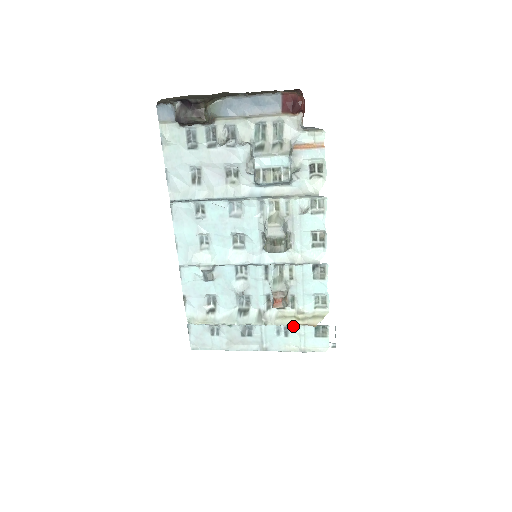
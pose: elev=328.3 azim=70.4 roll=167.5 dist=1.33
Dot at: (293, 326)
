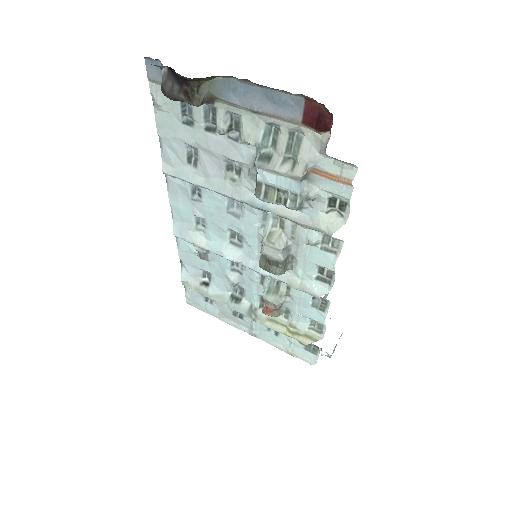
Dot at: occluded
